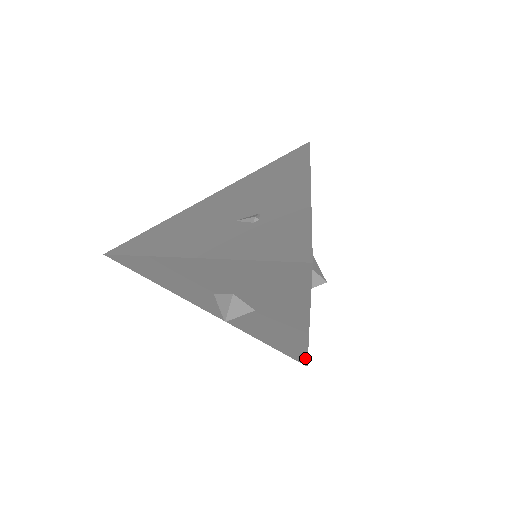
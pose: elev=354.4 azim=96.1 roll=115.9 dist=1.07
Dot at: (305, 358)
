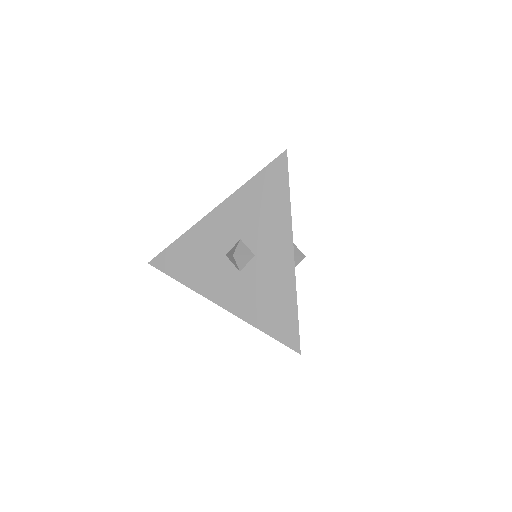
Dot at: (297, 329)
